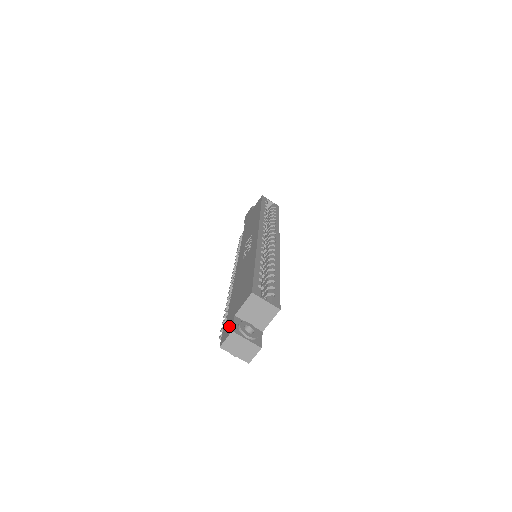
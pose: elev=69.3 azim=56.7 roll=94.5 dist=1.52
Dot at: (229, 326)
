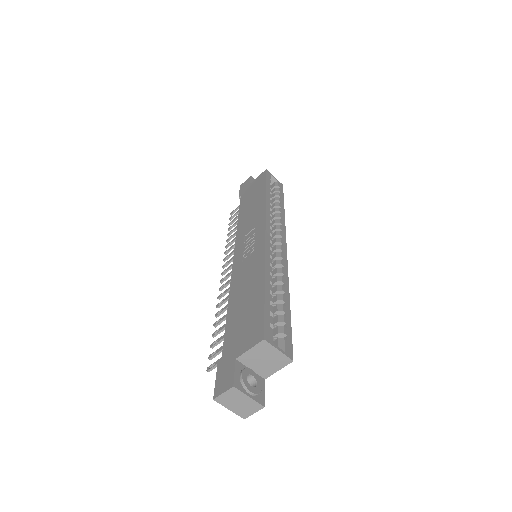
Dot at: (228, 373)
